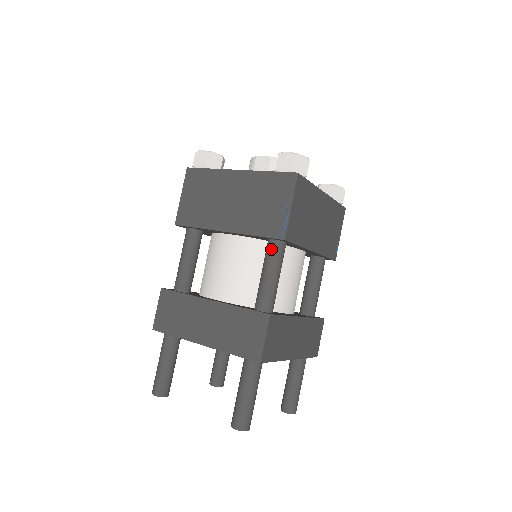
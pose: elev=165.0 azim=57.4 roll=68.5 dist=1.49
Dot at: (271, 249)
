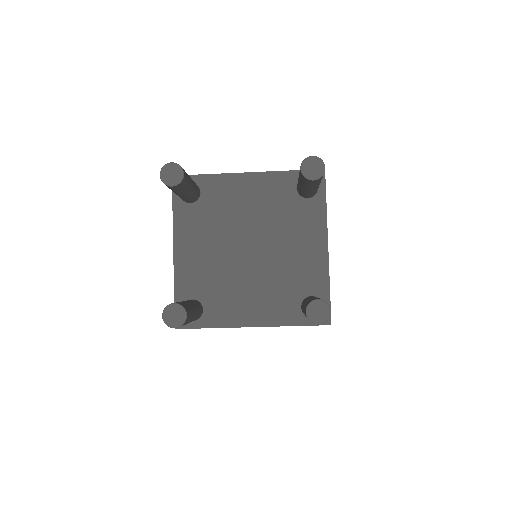
Dot at: occluded
